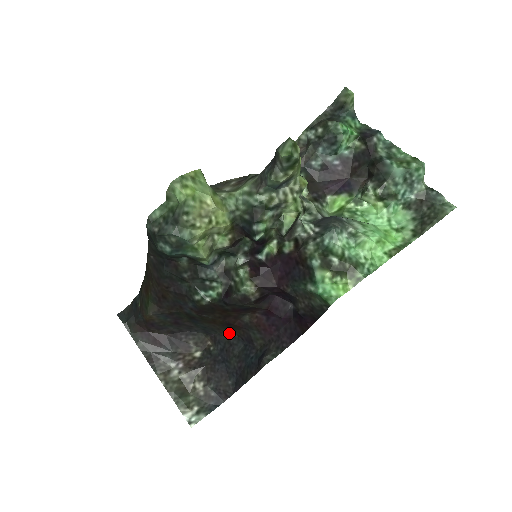
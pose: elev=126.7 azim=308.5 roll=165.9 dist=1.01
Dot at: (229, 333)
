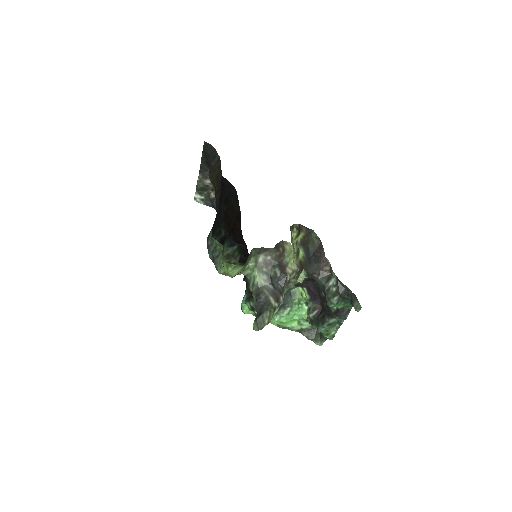
Dot at: (240, 212)
